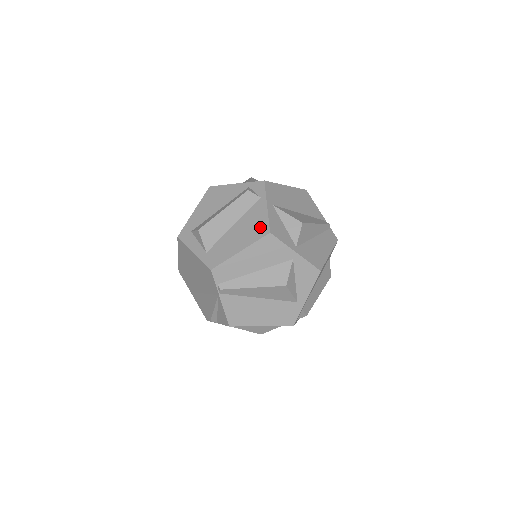
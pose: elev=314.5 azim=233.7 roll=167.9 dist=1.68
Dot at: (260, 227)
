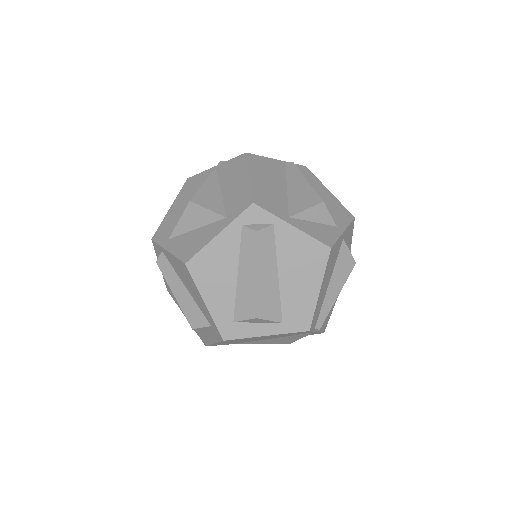
Dot at: (313, 252)
